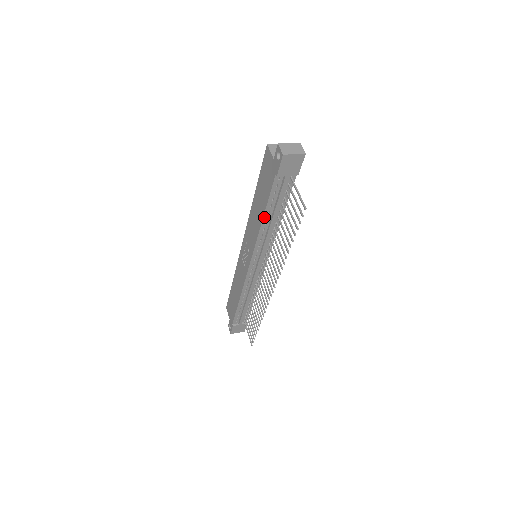
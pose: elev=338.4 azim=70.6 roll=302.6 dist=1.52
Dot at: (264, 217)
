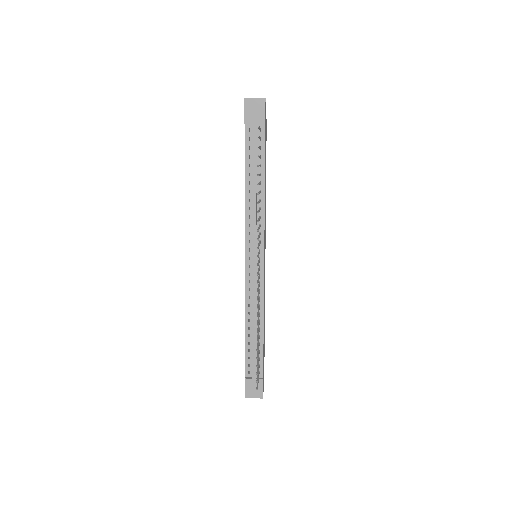
Dot at: (246, 182)
